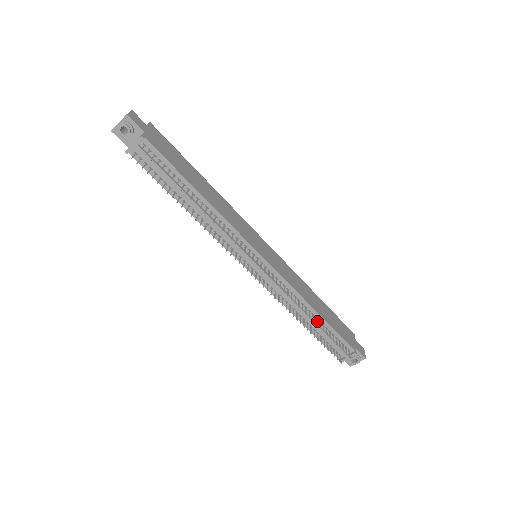
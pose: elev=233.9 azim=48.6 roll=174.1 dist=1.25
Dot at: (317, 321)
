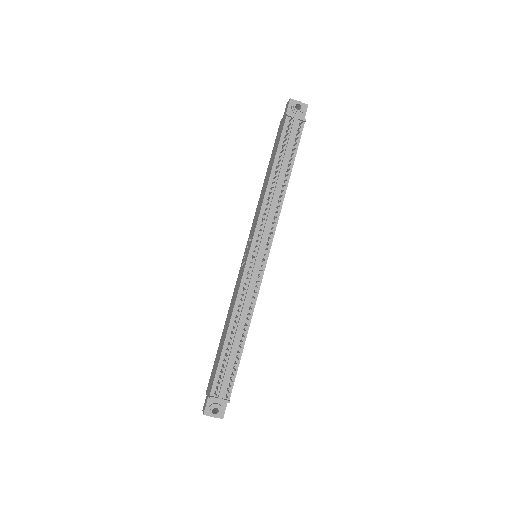
Dot at: (238, 344)
